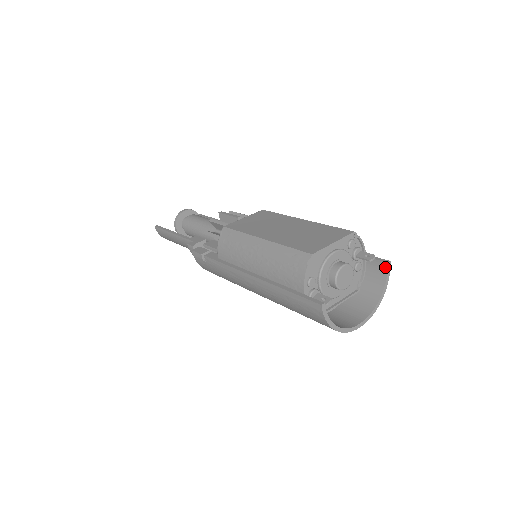
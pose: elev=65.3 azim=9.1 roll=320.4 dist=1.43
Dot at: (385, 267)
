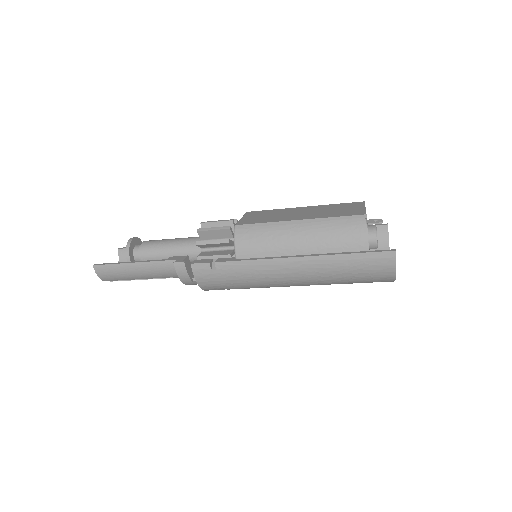
Dot at: (386, 229)
